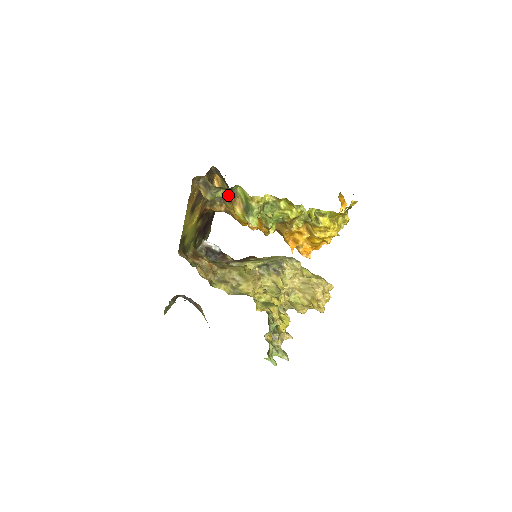
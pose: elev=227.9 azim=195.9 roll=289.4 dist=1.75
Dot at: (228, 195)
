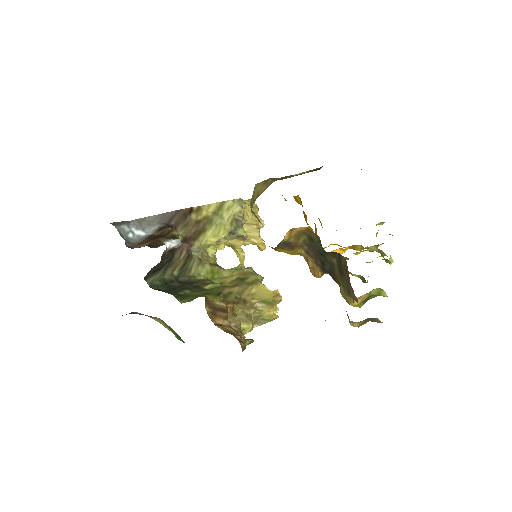
Dot at: occluded
